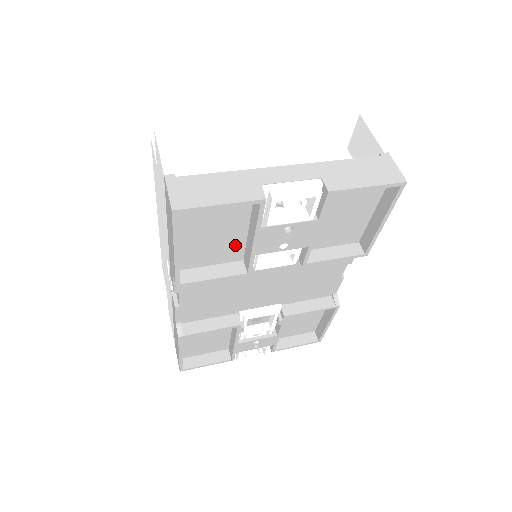
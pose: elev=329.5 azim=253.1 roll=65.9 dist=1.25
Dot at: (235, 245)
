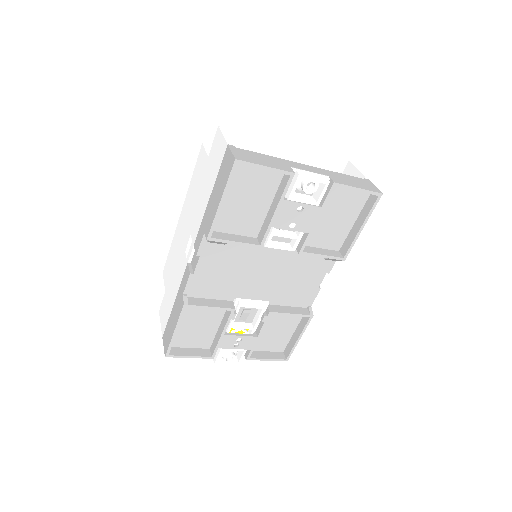
Dot at: (256, 219)
